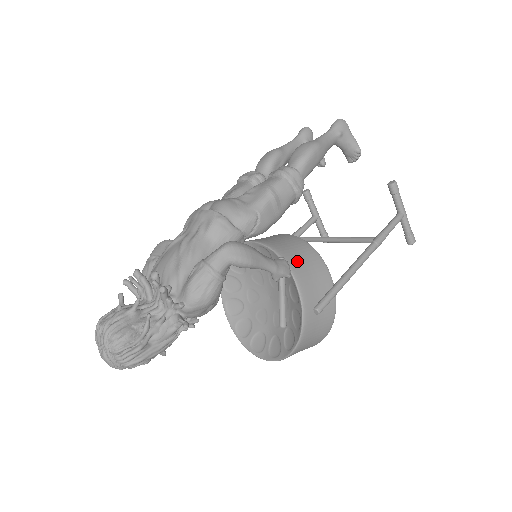
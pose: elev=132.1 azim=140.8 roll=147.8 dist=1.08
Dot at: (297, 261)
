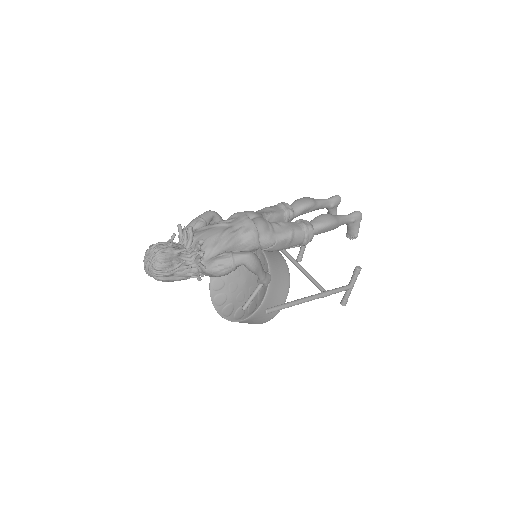
Dot at: (276, 279)
